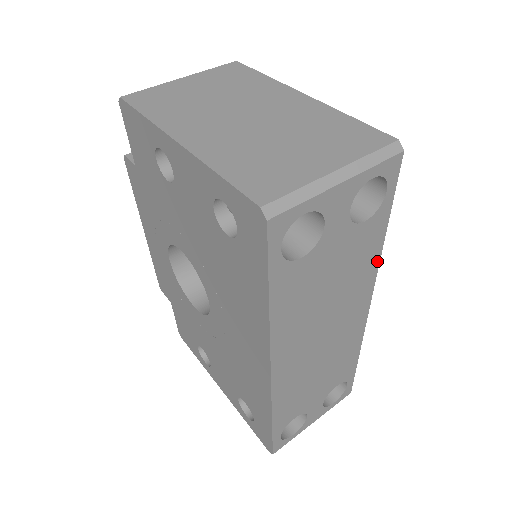
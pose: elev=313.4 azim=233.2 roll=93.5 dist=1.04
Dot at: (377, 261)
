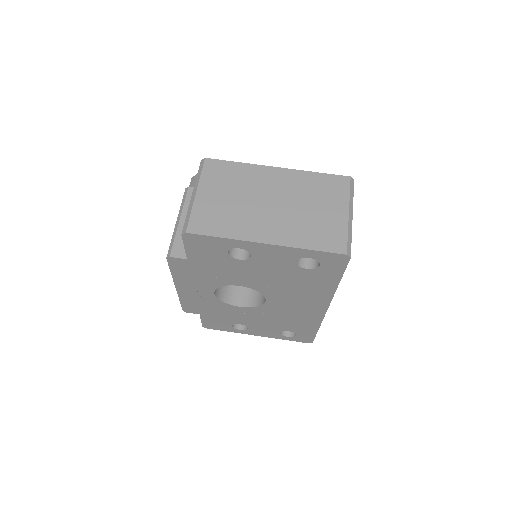
Dot at: occluded
